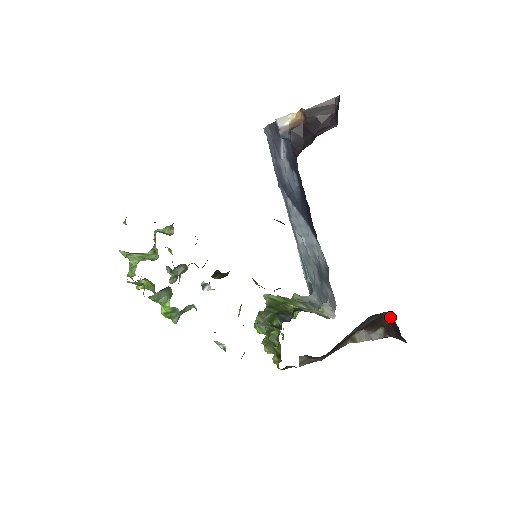
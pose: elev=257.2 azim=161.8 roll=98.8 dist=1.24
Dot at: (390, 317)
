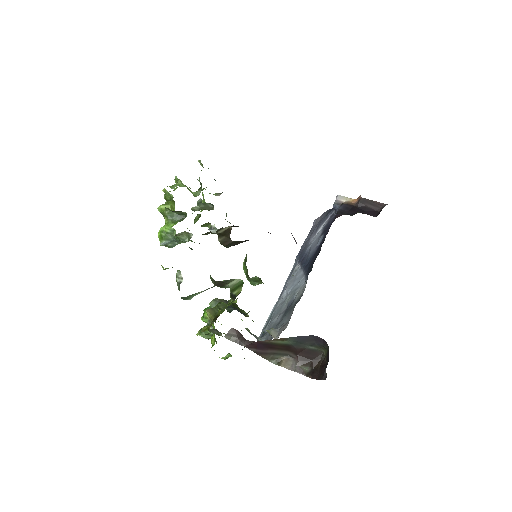
Dot at: (324, 359)
